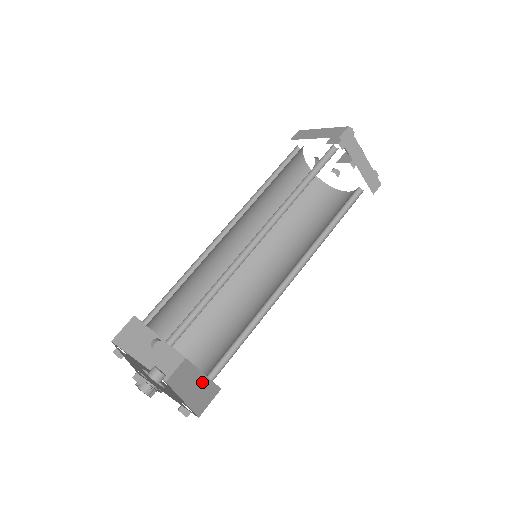
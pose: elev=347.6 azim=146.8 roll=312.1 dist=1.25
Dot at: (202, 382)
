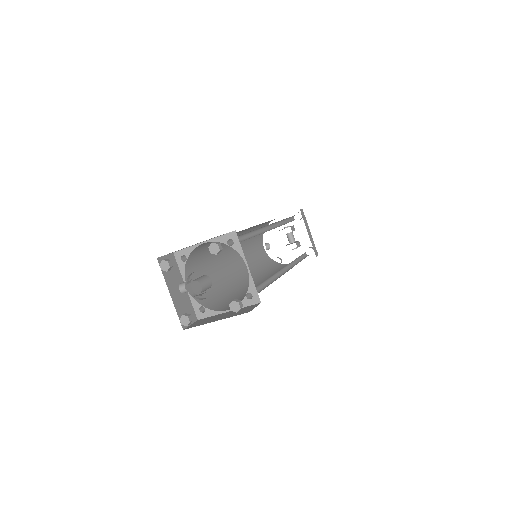
Dot at: occluded
